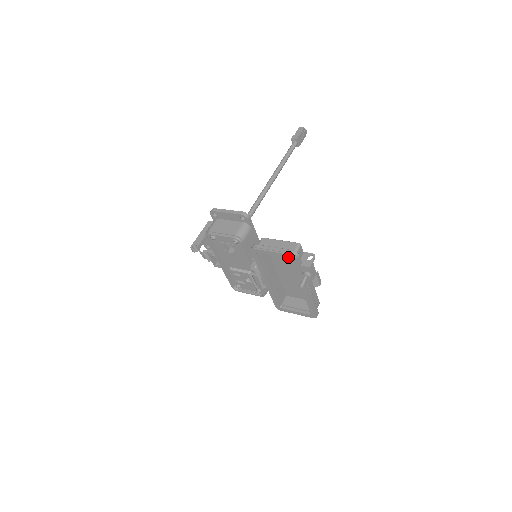
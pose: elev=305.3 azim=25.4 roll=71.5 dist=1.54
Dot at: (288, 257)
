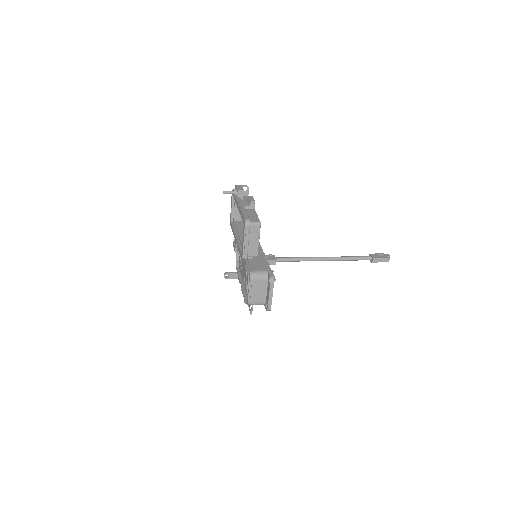
Dot at: (232, 196)
